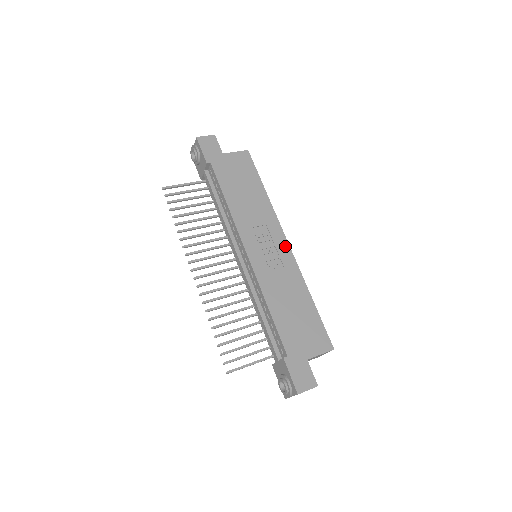
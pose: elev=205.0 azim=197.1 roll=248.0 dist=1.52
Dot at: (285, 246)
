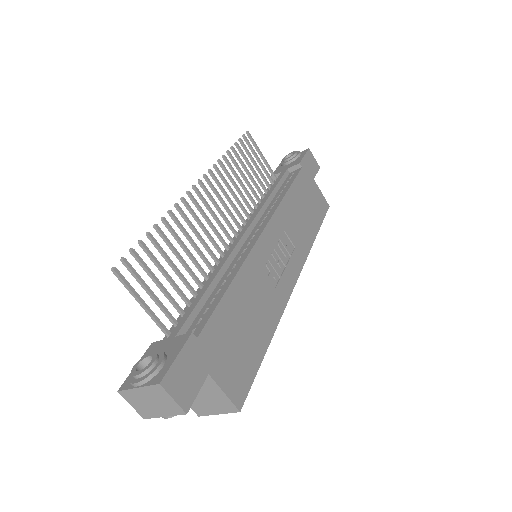
Dot at: (292, 279)
